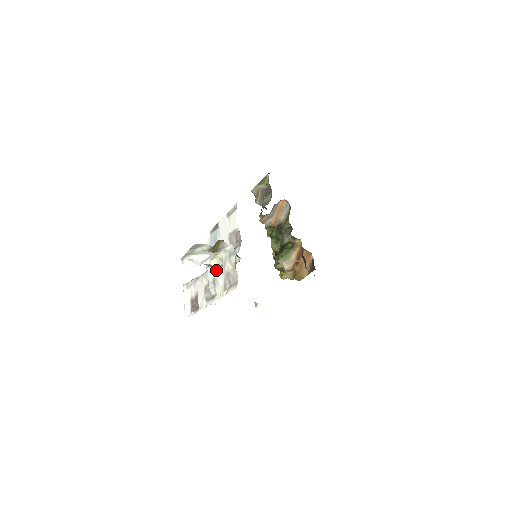
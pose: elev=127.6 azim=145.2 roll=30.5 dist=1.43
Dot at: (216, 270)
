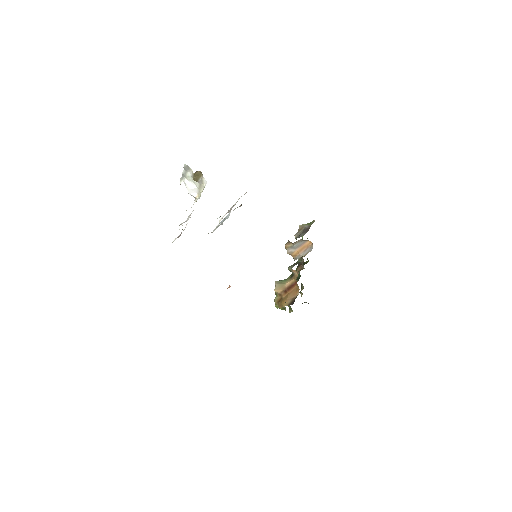
Dot at: occluded
